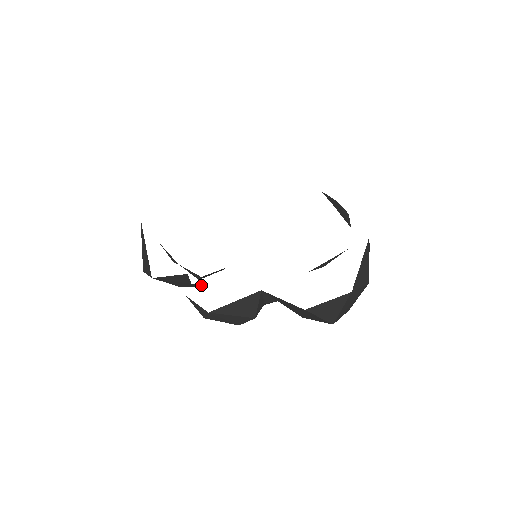
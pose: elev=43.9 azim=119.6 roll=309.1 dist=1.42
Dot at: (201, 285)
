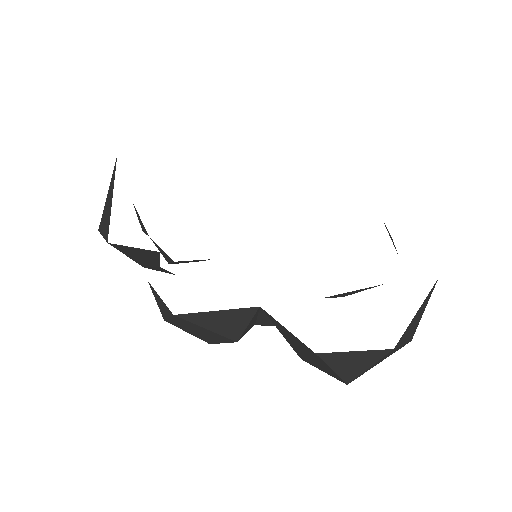
Dot at: occluded
